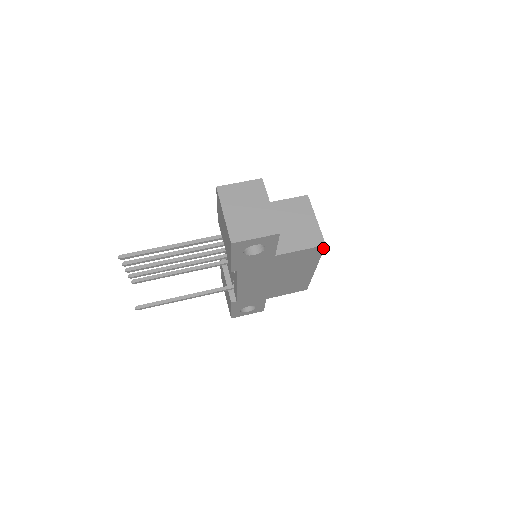
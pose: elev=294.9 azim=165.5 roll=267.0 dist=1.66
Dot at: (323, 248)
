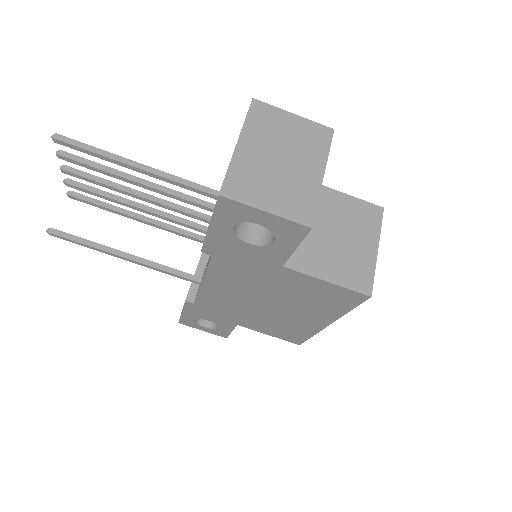
Dot at: (363, 299)
